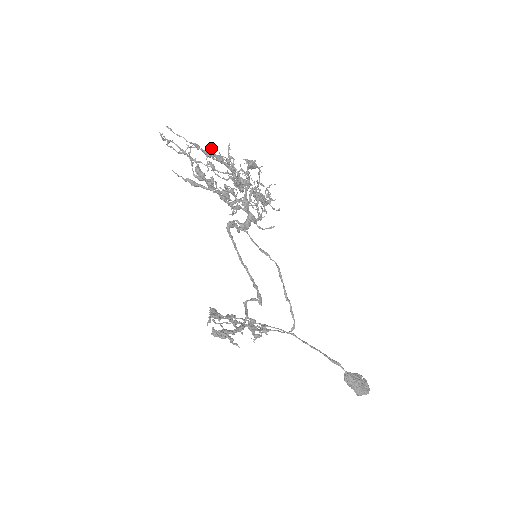
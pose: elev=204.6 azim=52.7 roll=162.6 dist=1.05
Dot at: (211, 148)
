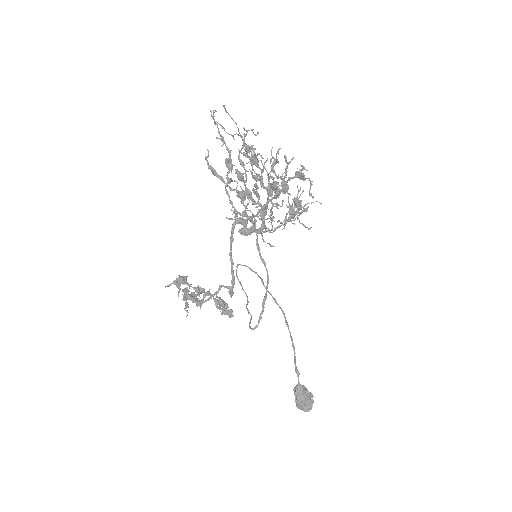
Dot at: (248, 149)
